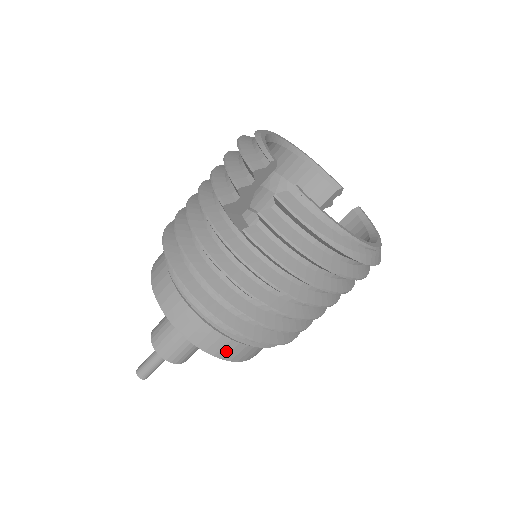
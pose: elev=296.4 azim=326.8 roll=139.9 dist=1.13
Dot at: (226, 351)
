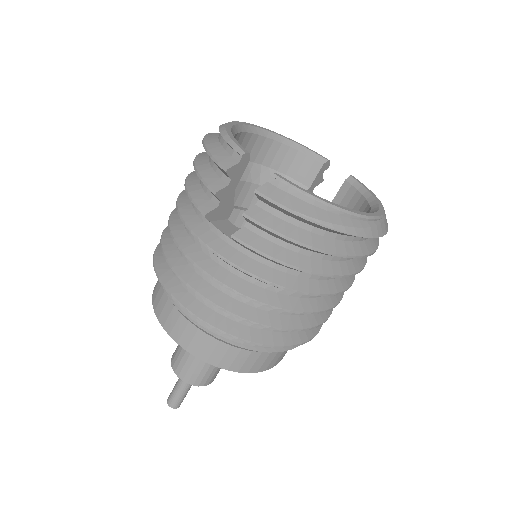
Dot at: (250, 364)
